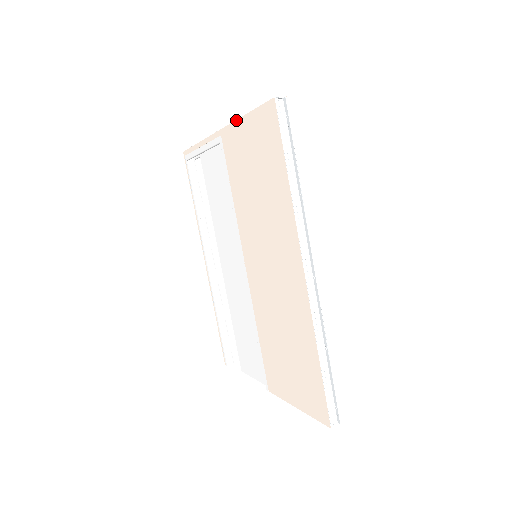
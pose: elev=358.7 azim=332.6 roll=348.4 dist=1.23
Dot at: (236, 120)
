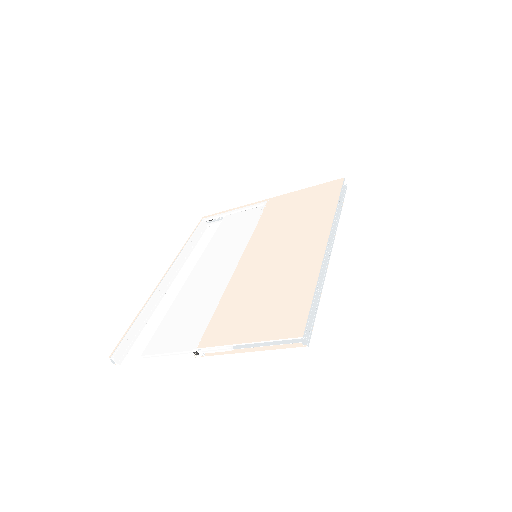
Dot at: (295, 191)
